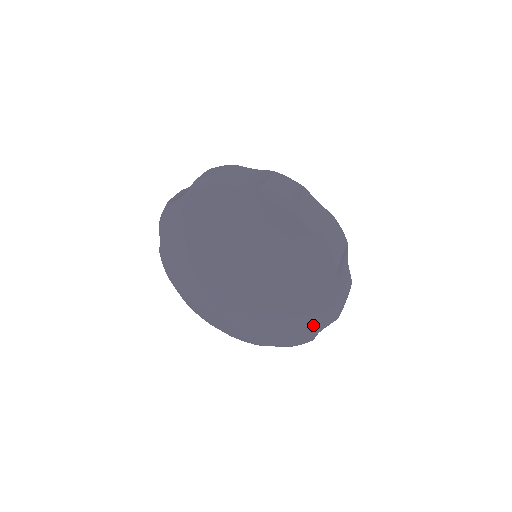
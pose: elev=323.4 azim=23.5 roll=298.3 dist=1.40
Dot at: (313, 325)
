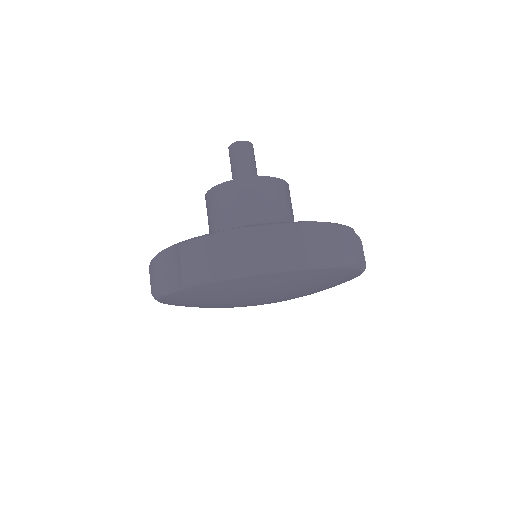
Dot at: (348, 277)
